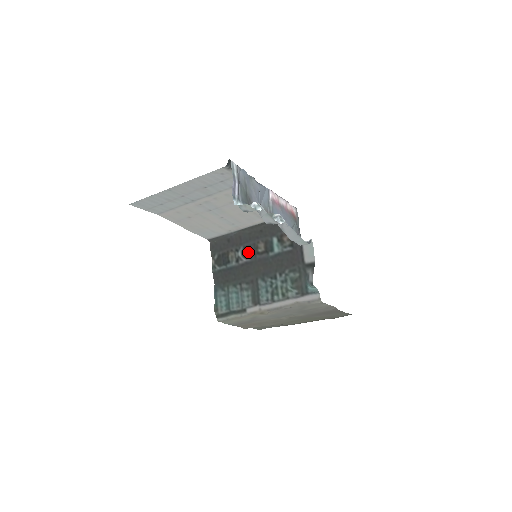
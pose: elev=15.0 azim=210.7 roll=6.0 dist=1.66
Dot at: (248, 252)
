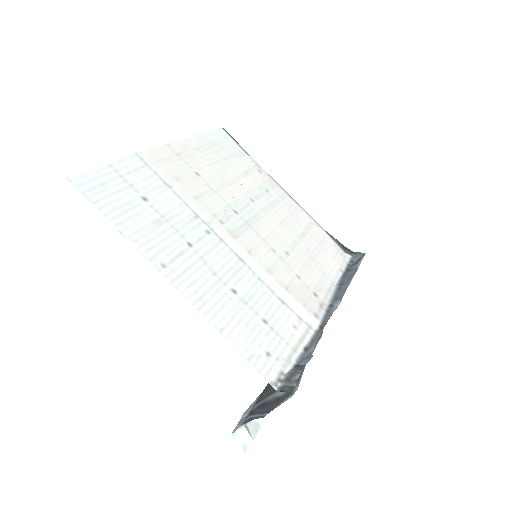
Dot at: occluded
